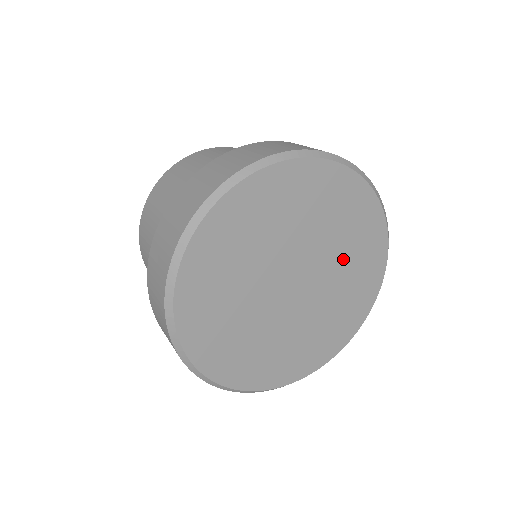
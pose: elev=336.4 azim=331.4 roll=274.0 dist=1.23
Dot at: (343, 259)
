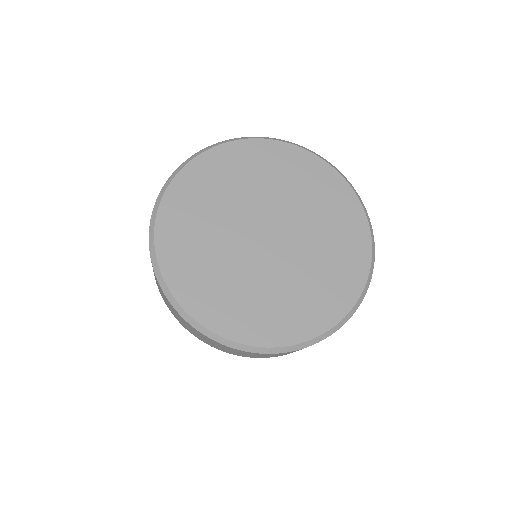
Dot at: (312, 268)
